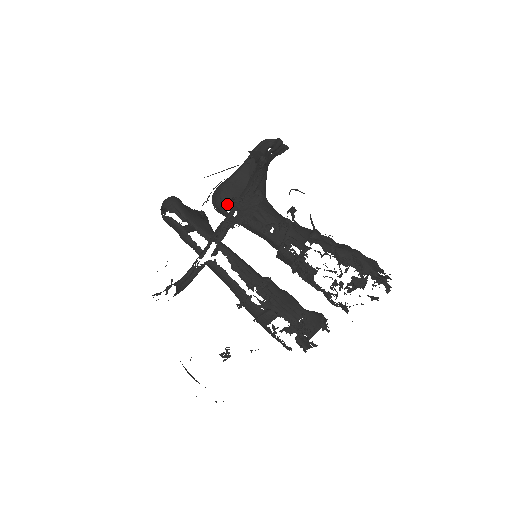
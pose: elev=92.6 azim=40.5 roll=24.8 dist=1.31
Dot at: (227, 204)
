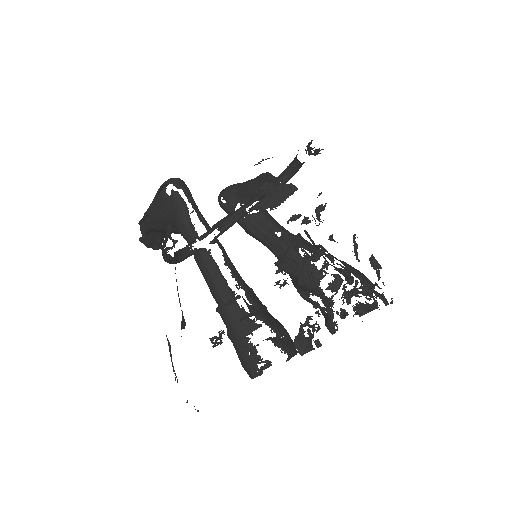
Dot at: (239, 200)
